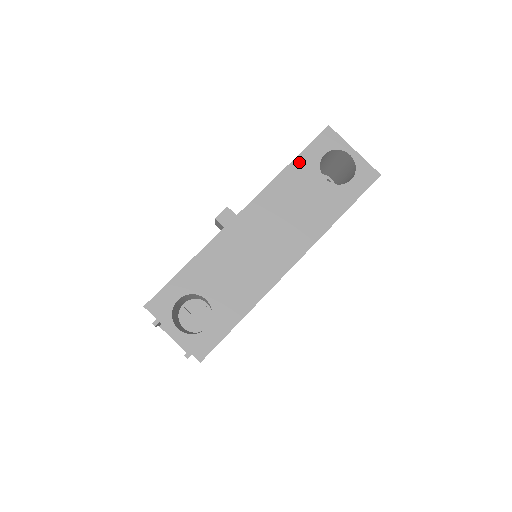
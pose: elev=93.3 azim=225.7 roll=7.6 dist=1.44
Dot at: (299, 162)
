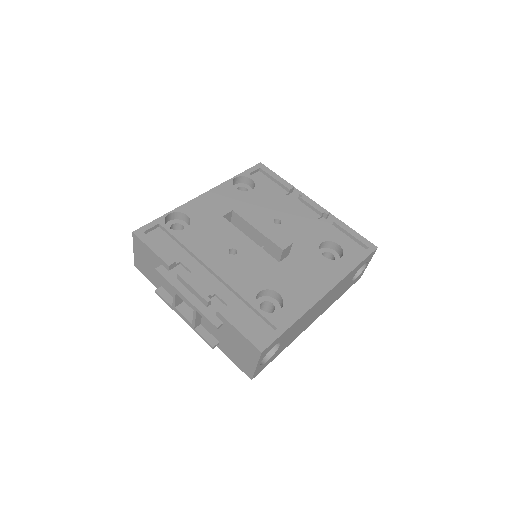
Dot at: (358, 267)
